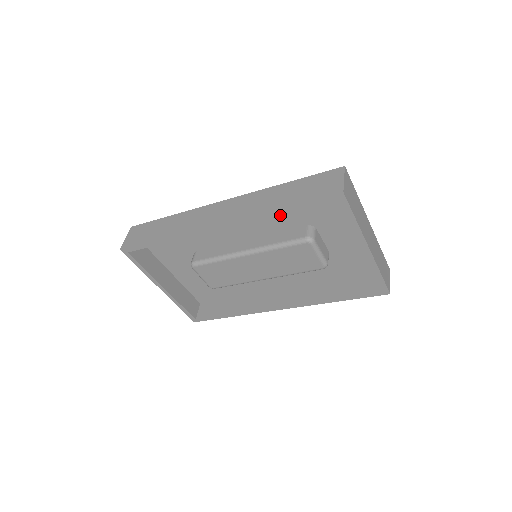
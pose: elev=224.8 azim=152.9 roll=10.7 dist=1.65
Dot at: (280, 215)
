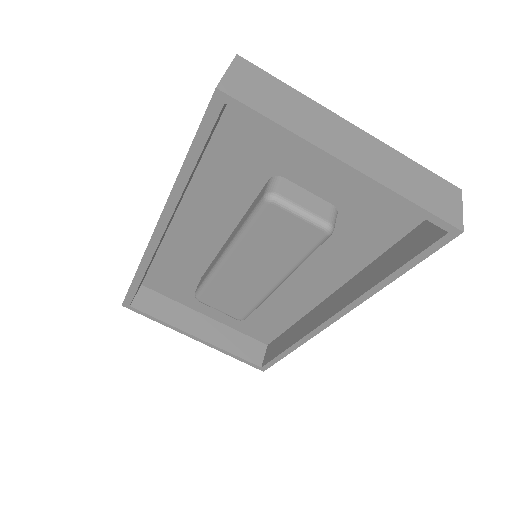
Dot at: (227, 182)
